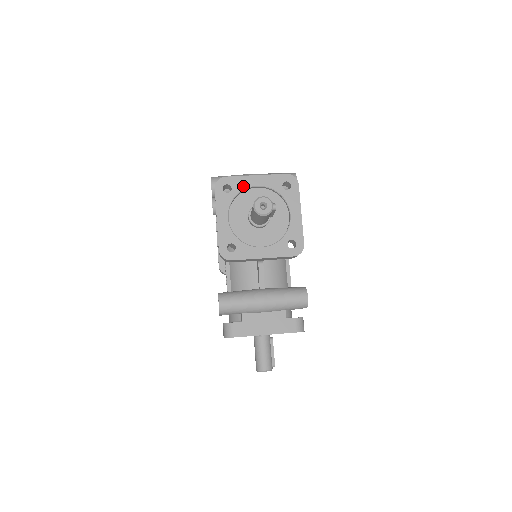
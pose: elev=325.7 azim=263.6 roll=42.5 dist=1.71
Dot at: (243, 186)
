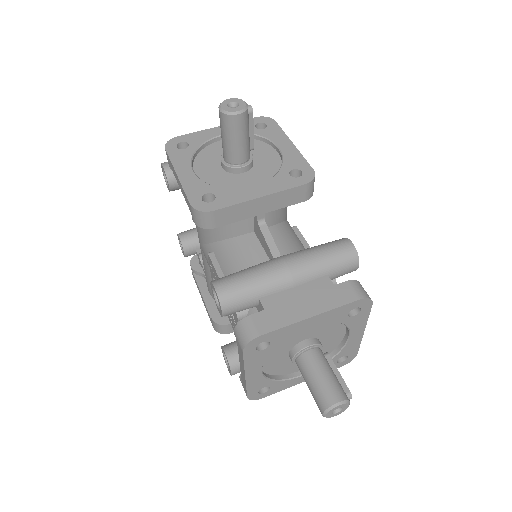
Dot at: (203, 139)
